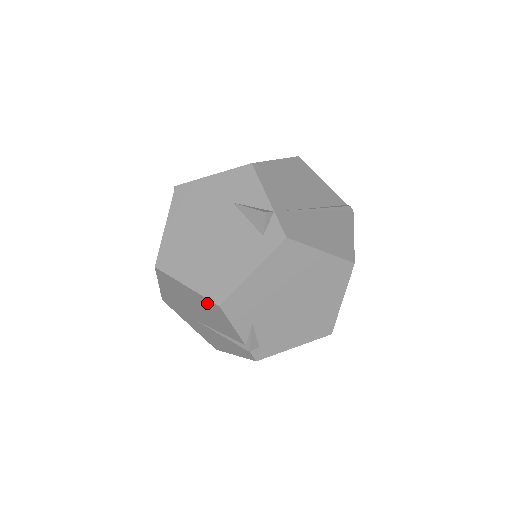
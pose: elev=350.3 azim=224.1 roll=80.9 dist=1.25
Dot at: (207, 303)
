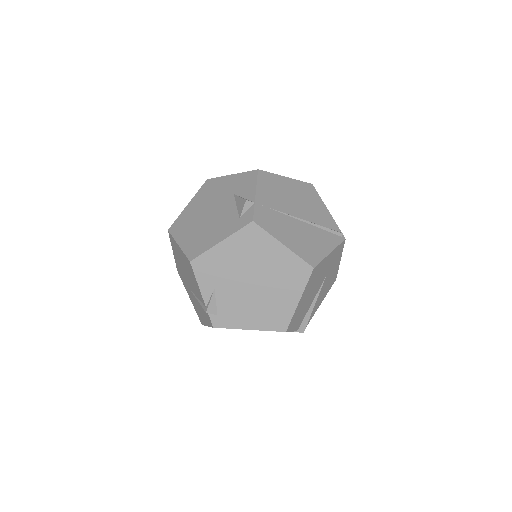
Dot at: (187, 261)
